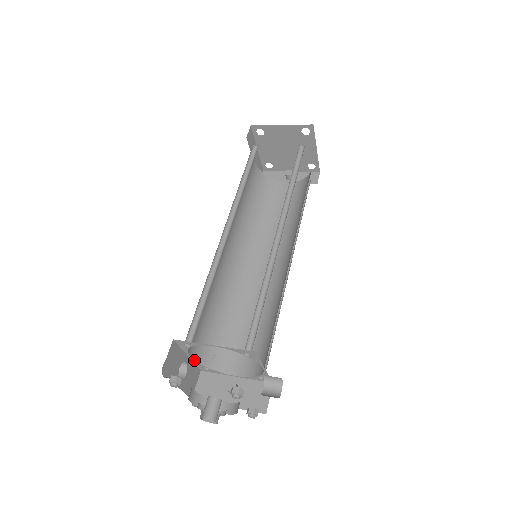
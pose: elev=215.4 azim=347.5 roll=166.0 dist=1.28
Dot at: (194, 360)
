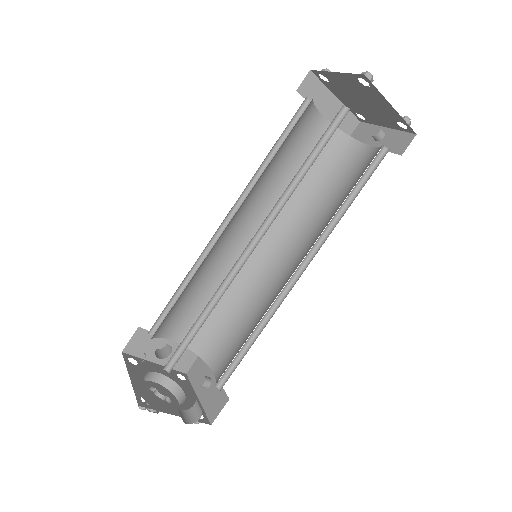
Dot at: occluded
